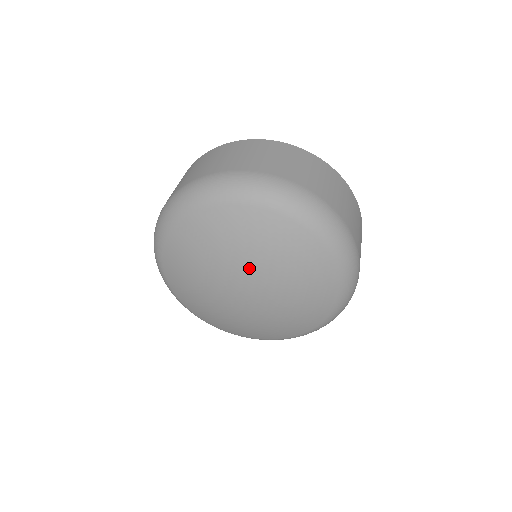
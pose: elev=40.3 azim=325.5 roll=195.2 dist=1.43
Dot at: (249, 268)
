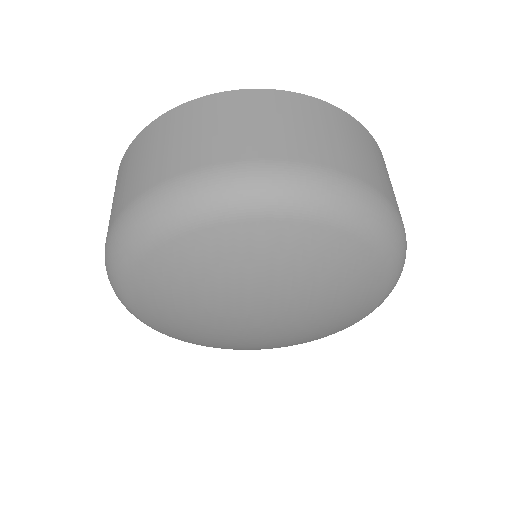
Dot at: (306, 311)
